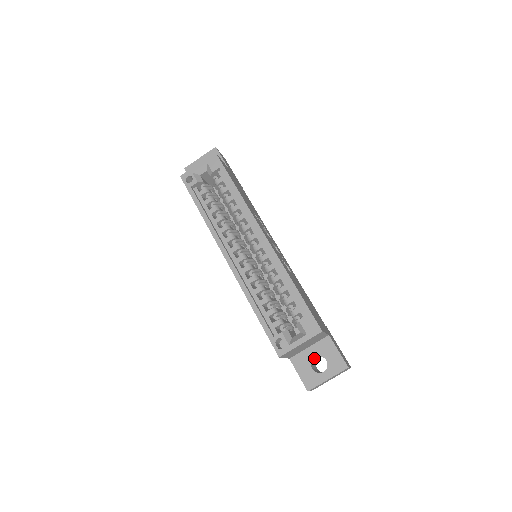
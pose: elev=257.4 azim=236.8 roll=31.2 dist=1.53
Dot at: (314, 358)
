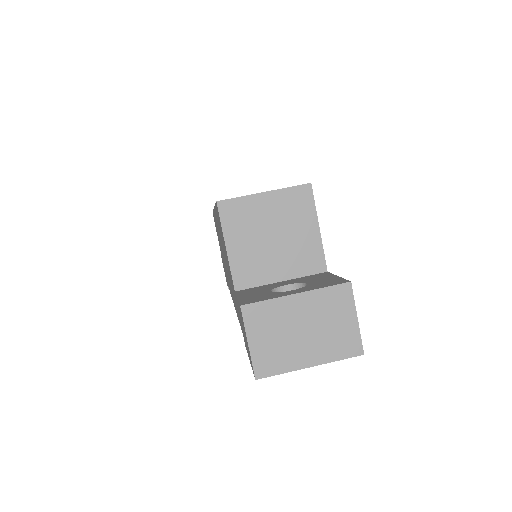
Dot at: occluded
